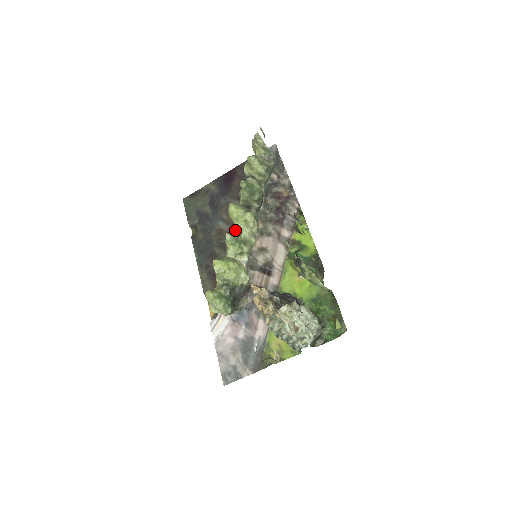
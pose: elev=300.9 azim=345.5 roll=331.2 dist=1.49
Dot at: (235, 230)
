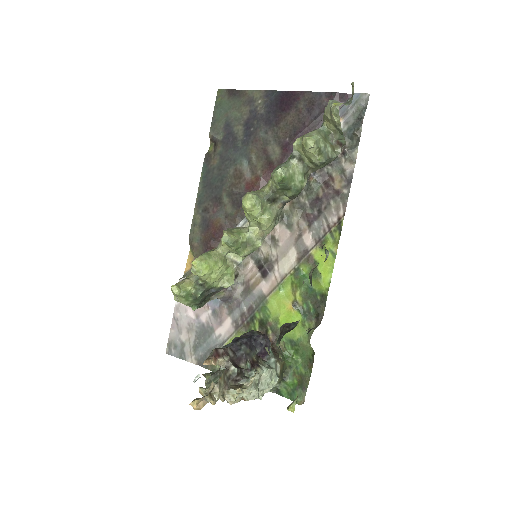
Dot at: (256, 187)
